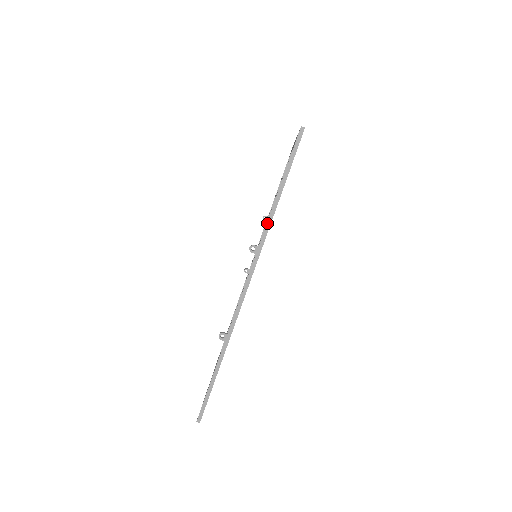
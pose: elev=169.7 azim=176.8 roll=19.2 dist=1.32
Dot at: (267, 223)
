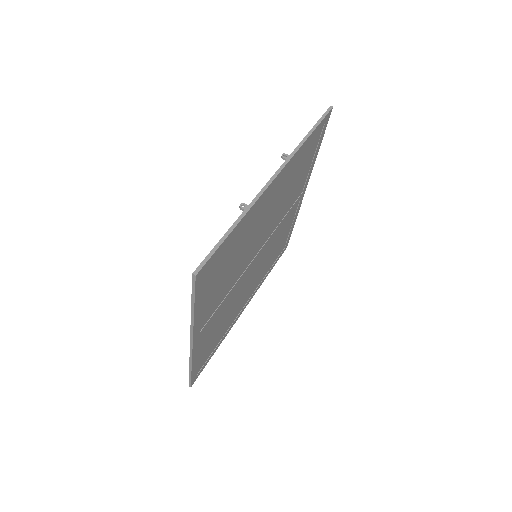
Dot at: (299, 144)
